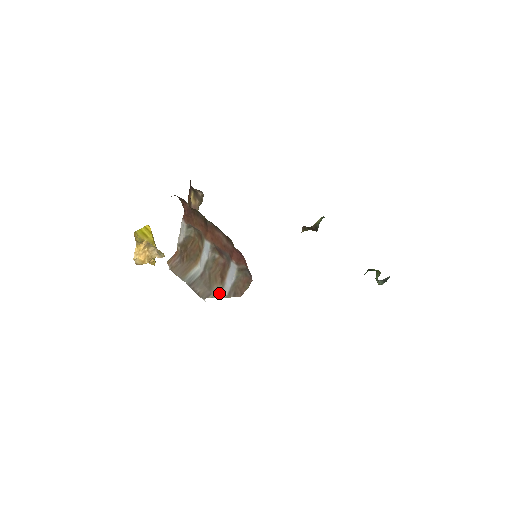
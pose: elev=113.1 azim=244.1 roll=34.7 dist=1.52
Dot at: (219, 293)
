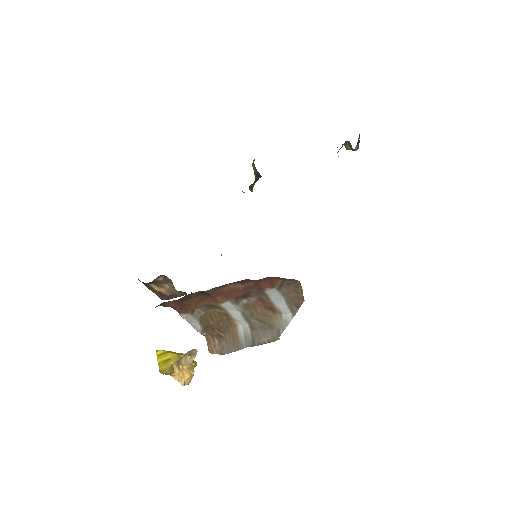
Dot at: (284, 321)
